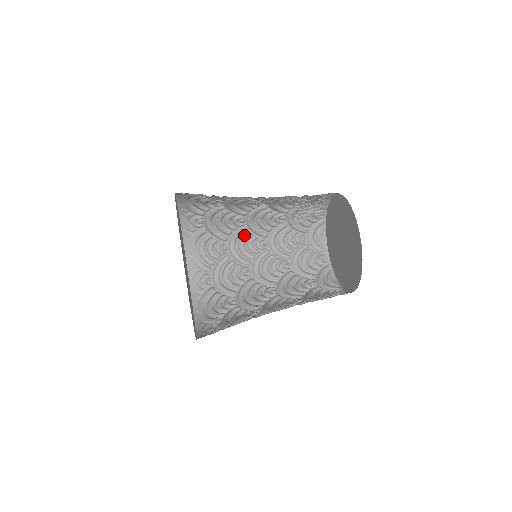
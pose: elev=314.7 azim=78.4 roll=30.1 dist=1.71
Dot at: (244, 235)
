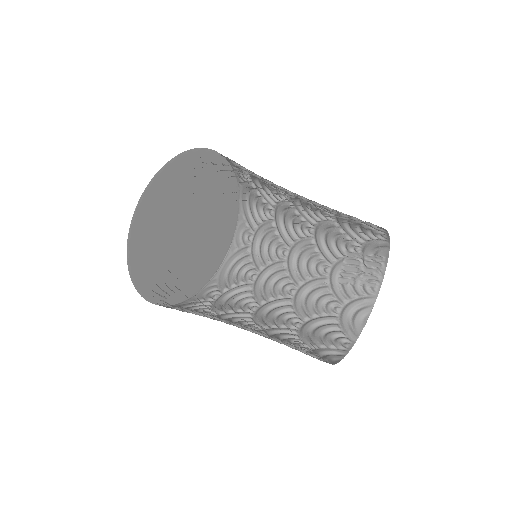
Dot at: (279, 271)
